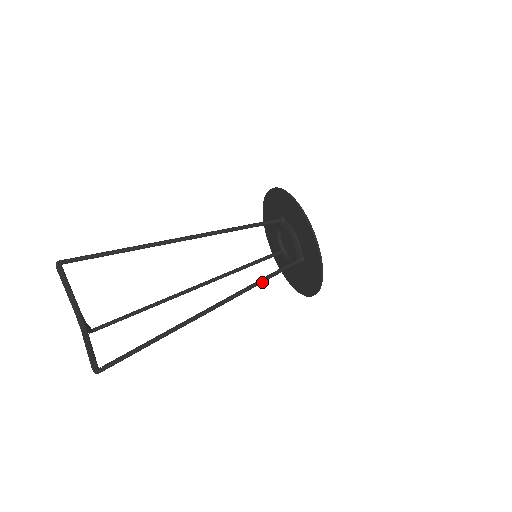
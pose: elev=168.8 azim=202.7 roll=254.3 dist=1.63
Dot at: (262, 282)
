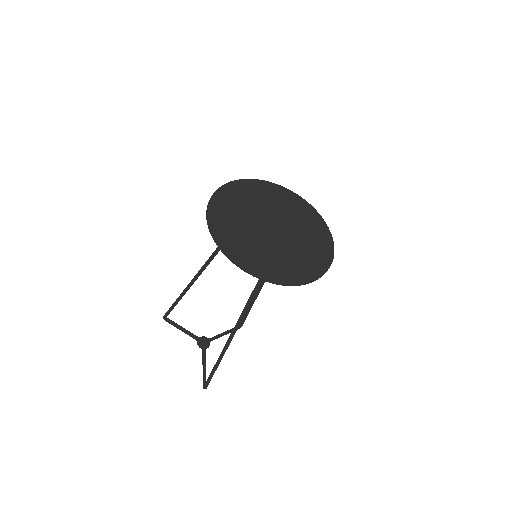
Dot at: (255, 293)
